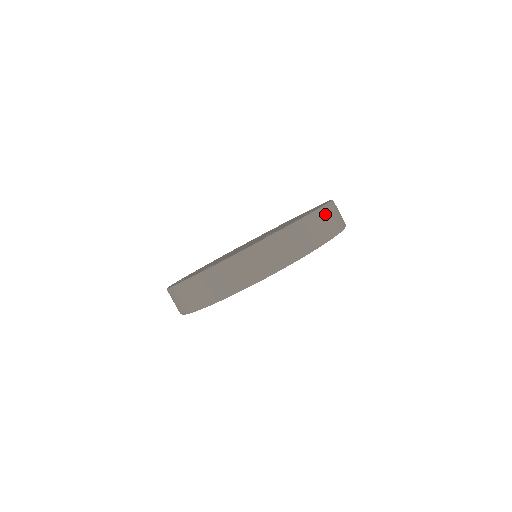
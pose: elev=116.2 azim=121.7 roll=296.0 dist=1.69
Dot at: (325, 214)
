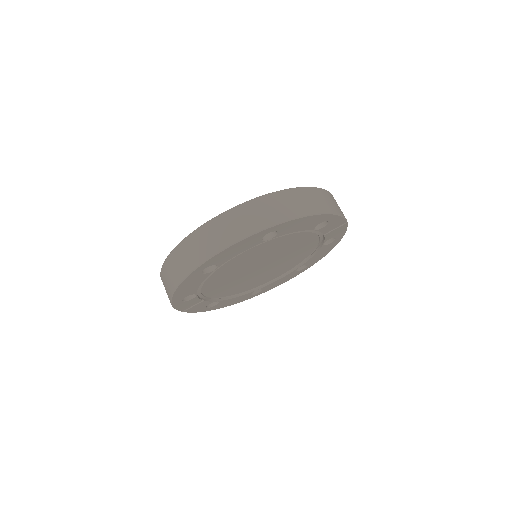
Dot at: (316, 193)
